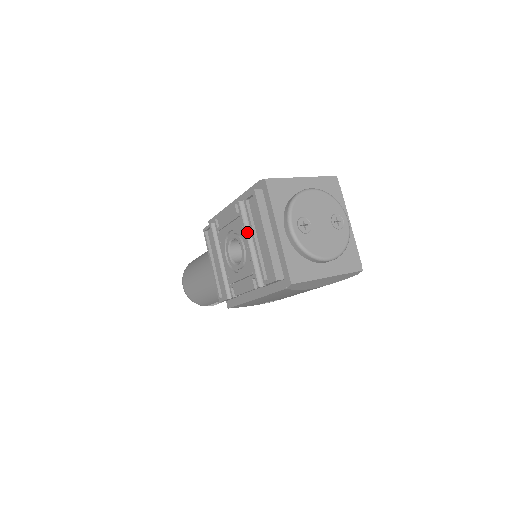
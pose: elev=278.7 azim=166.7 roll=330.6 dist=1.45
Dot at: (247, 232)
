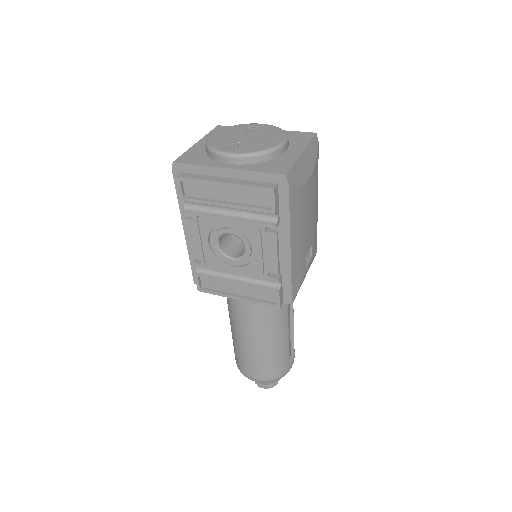
Dot at: (215, 215)
